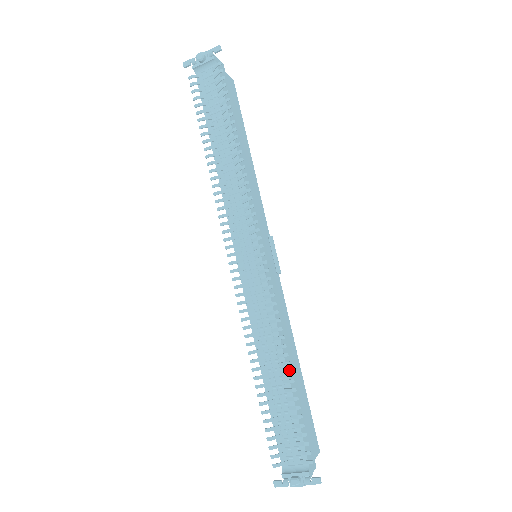
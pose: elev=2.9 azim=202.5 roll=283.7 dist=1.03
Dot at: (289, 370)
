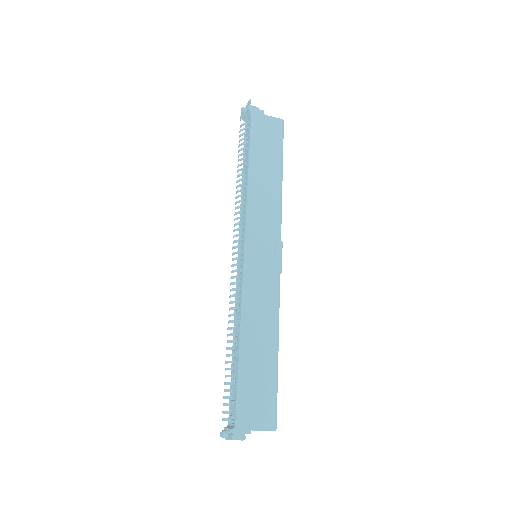
Dot at: (236, 344)
